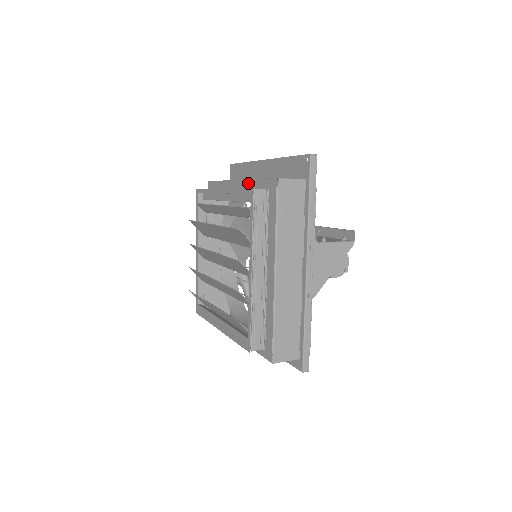
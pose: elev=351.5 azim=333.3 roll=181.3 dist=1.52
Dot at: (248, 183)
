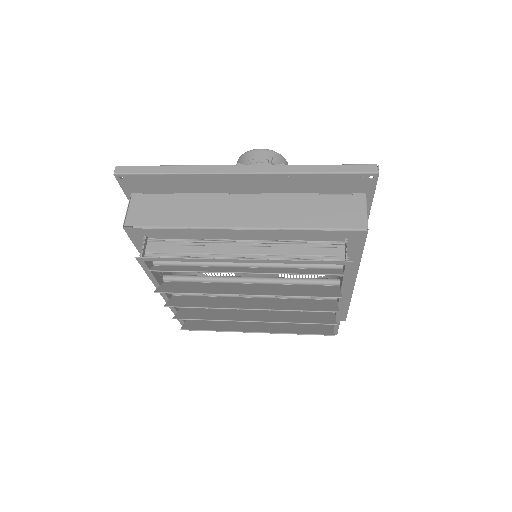
Dot at: (282, 233)
